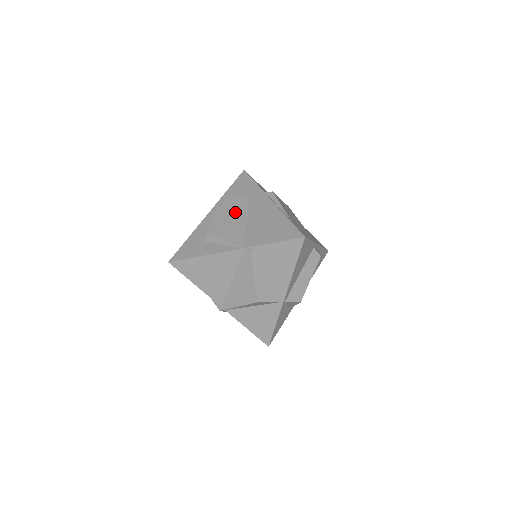
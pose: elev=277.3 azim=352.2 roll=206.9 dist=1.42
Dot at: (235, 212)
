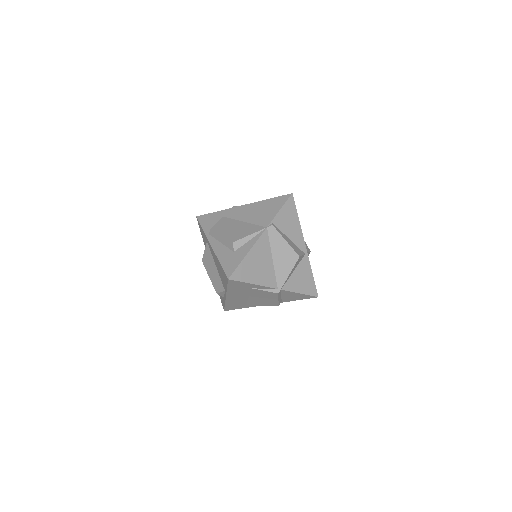
Dot at: (231, 226)
